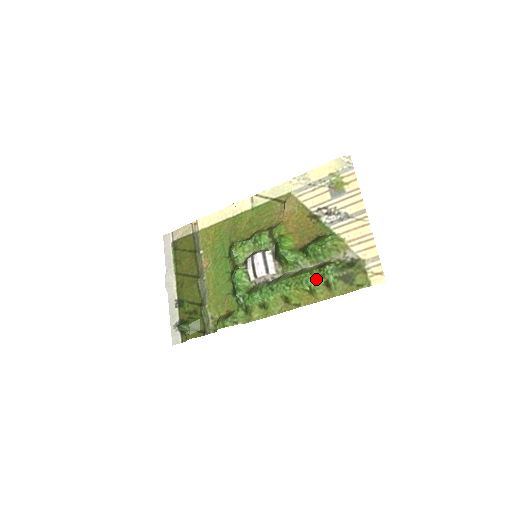
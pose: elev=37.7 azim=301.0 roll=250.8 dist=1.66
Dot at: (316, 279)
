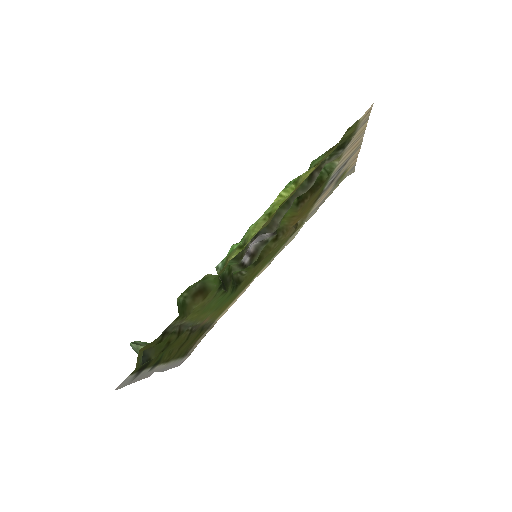
Dot at: occluded
